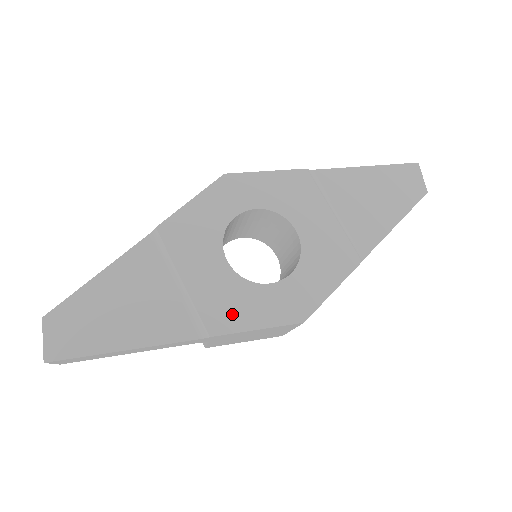
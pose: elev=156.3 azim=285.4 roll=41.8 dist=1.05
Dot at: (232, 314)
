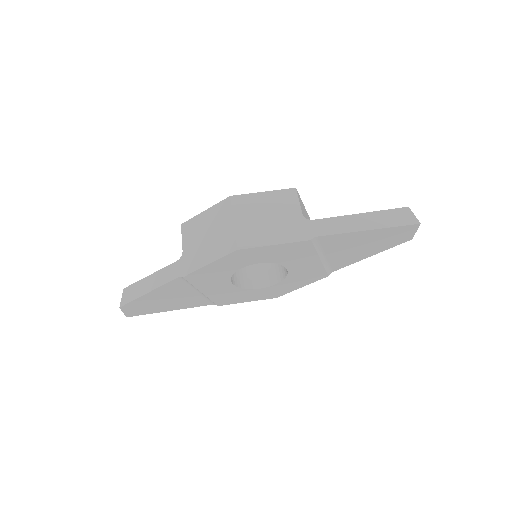
Dot at: (232, 299)
